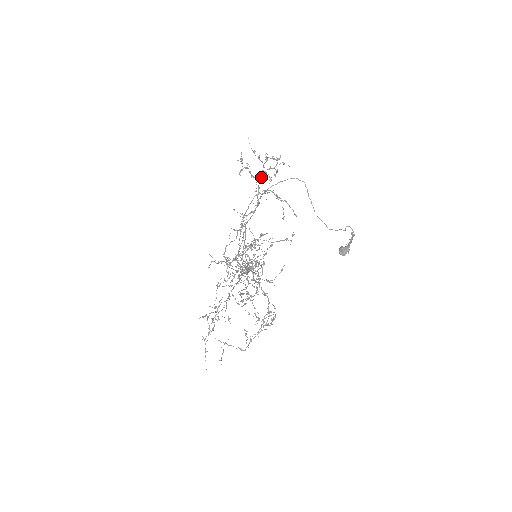
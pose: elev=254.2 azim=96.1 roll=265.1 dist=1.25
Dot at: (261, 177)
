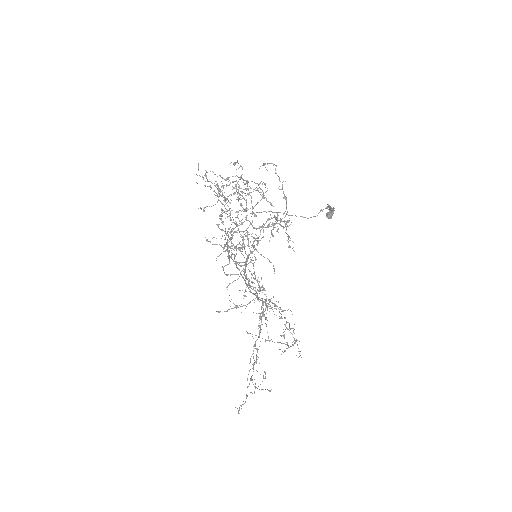
Dot at: occluded
